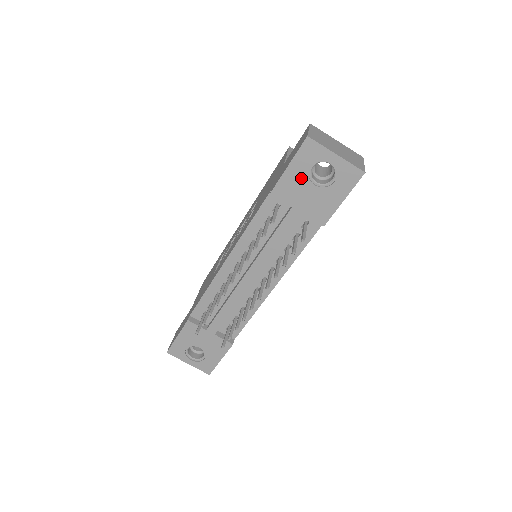
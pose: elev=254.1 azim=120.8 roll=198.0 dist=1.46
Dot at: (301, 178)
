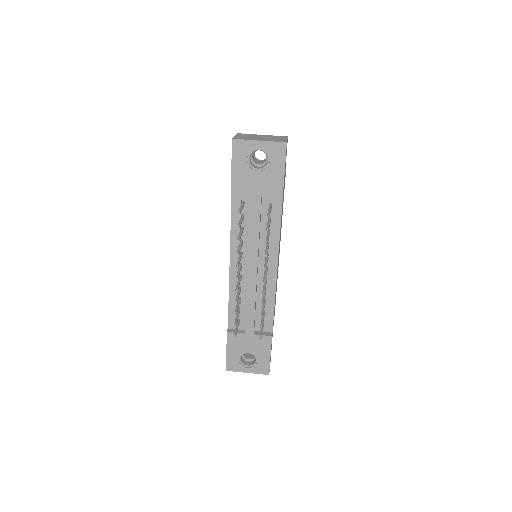
Dot at: (245, 171)
